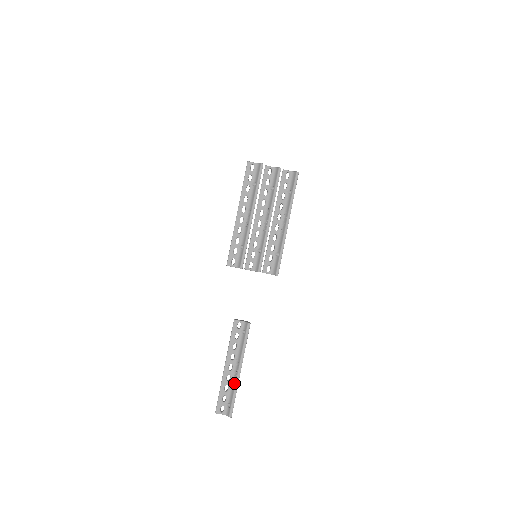
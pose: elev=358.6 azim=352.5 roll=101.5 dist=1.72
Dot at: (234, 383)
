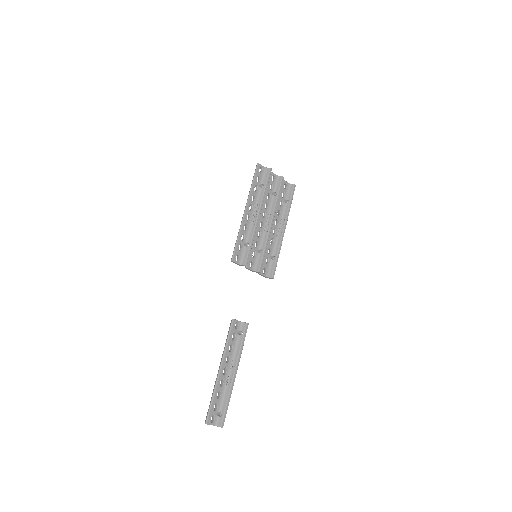
Dot at: (228, 388)
